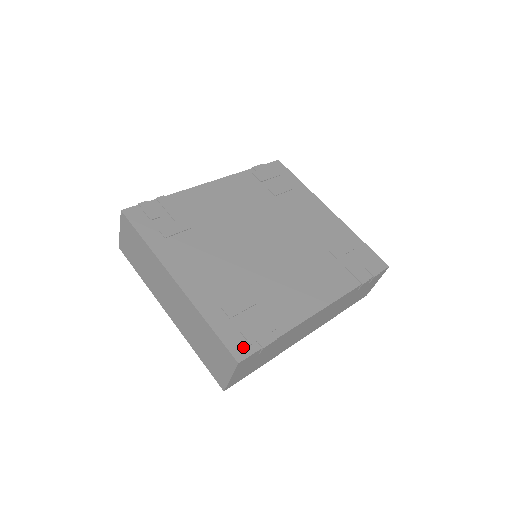
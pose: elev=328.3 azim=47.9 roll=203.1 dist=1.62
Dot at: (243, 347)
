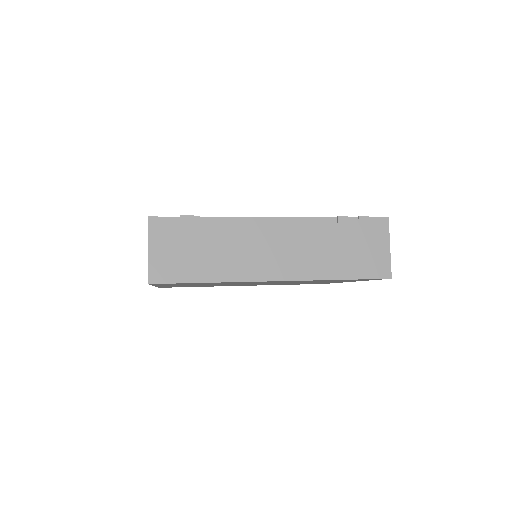
Dot at: occluded
